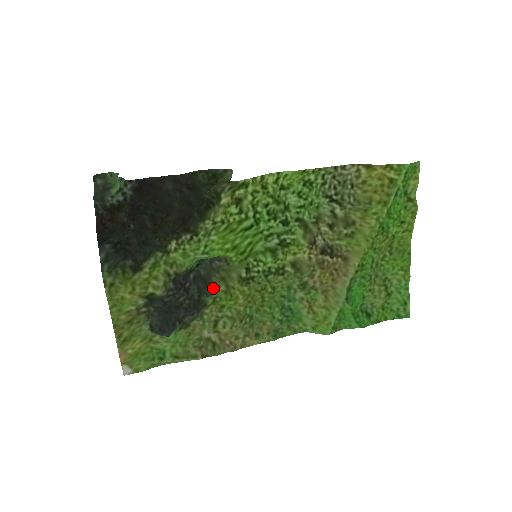
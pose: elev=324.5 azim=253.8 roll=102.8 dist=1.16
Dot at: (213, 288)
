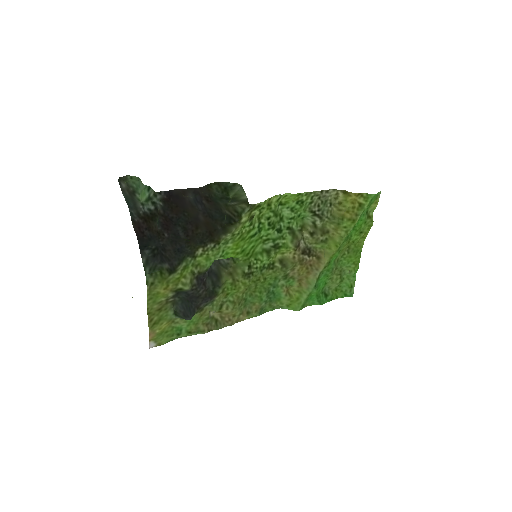
Dot at: (223, 281)
